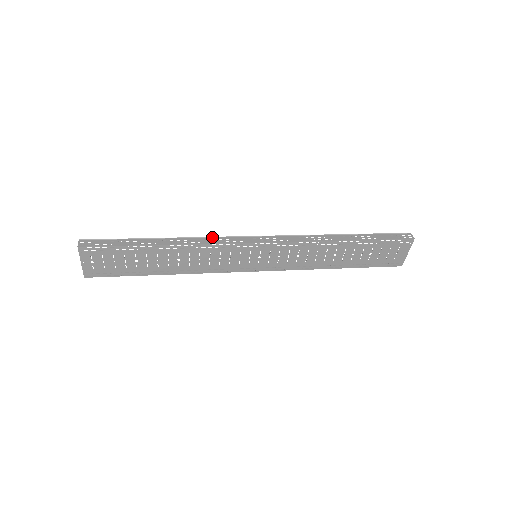
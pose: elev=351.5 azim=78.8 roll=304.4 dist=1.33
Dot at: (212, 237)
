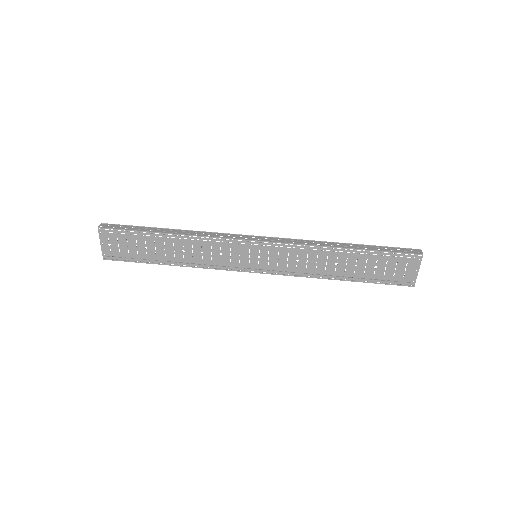
Dot at: (215, 232)
